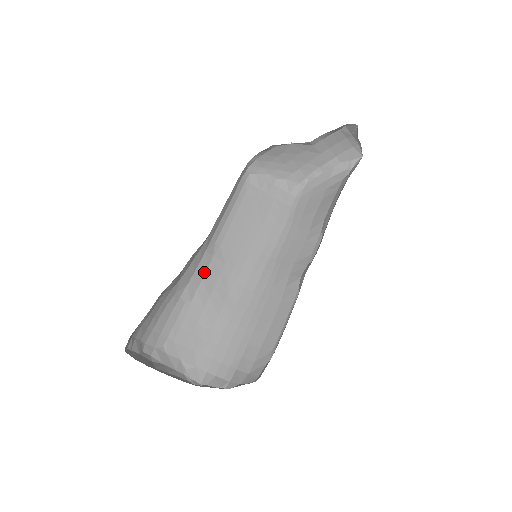
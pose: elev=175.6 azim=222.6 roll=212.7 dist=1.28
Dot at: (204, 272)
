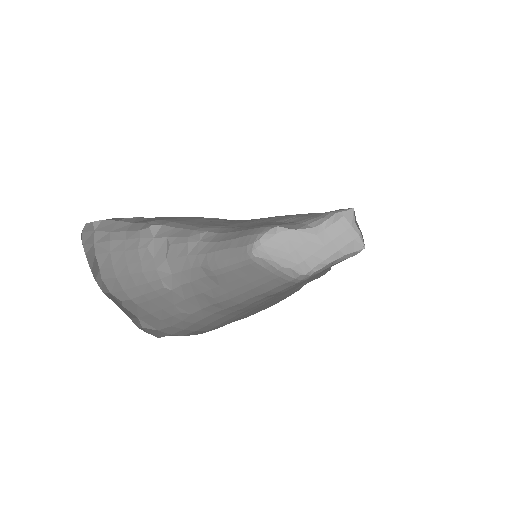
Dot at: (194, 279)
